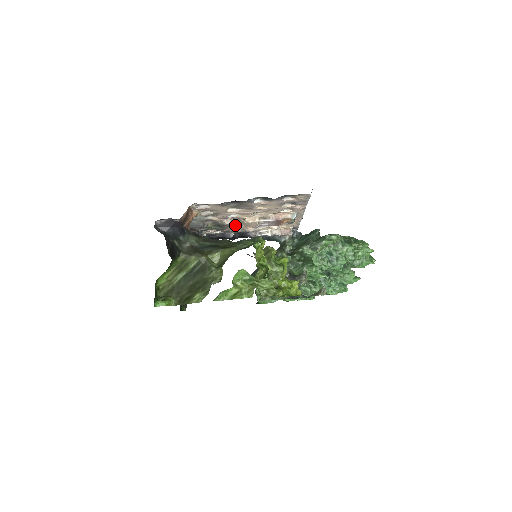
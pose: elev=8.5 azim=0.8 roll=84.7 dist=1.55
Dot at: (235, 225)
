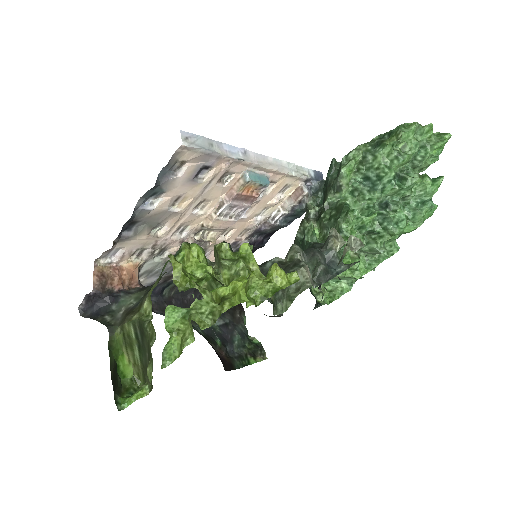
Dot at: (227, 234)
